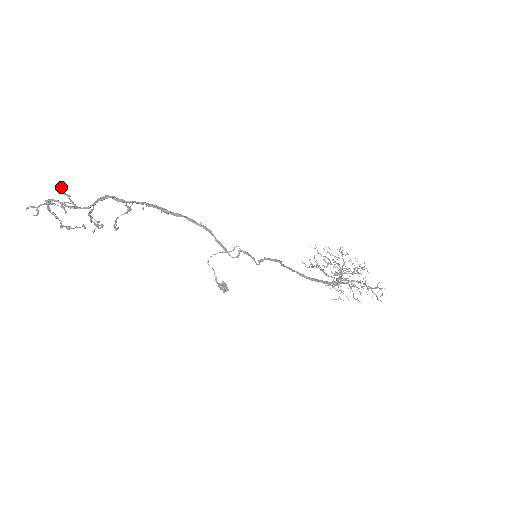
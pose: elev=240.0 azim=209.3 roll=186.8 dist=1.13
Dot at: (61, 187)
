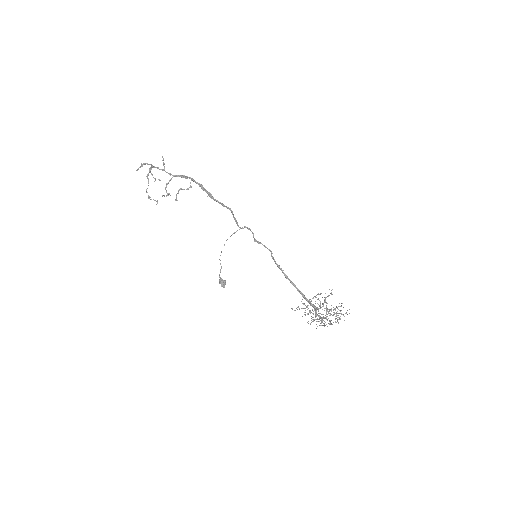
Dot at: (163, 159)
